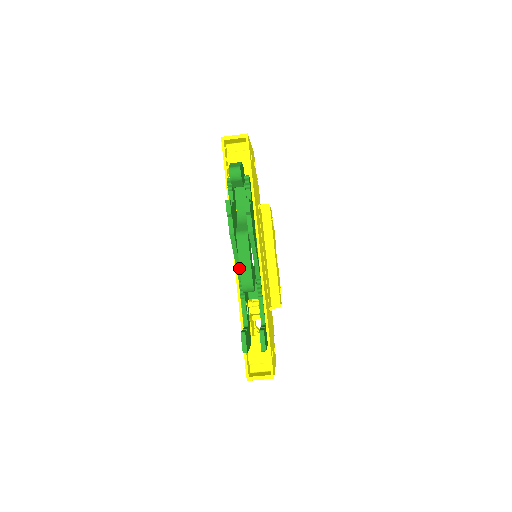
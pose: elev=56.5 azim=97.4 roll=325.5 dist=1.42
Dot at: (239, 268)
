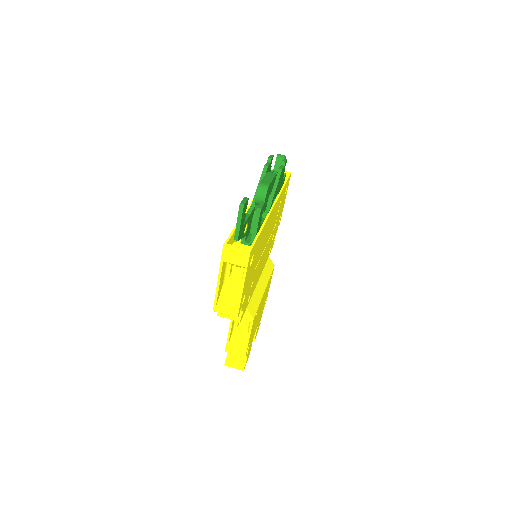
Dot at: occluded
